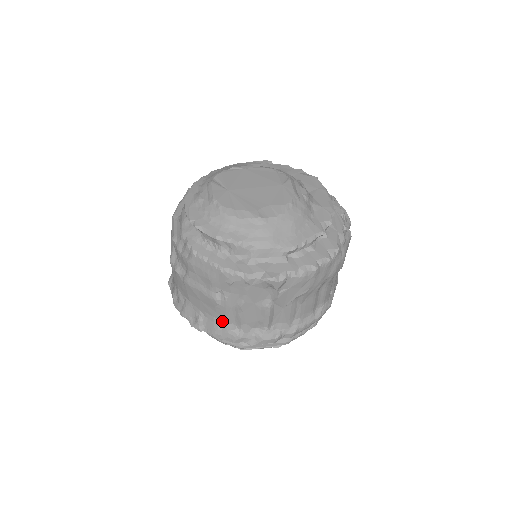
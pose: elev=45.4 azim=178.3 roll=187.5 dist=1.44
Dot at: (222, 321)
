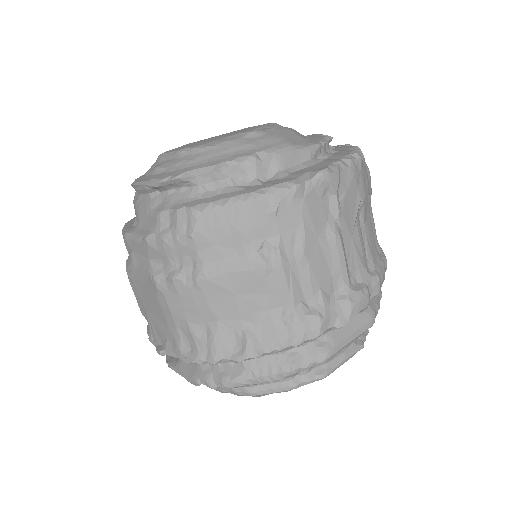
Dot at: (285, 307)
